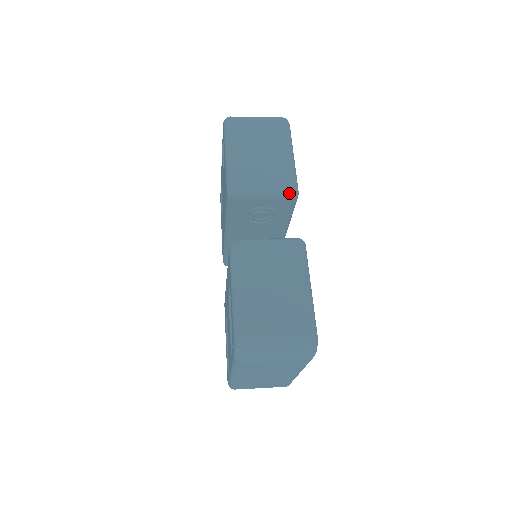
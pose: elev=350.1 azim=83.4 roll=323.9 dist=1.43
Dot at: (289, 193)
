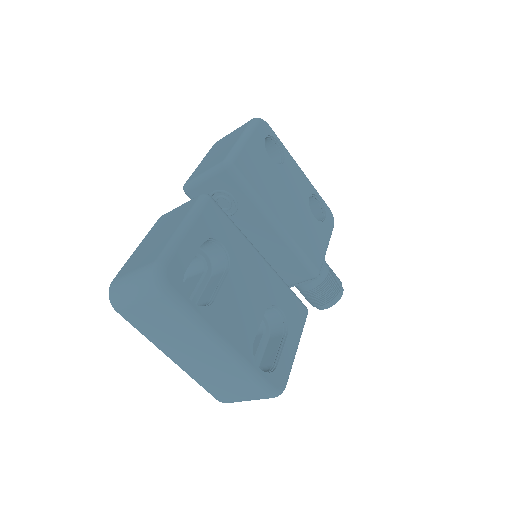
Dot at: (220, 165)
